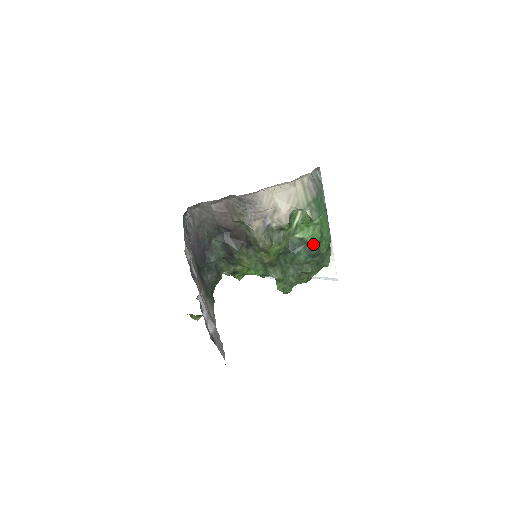
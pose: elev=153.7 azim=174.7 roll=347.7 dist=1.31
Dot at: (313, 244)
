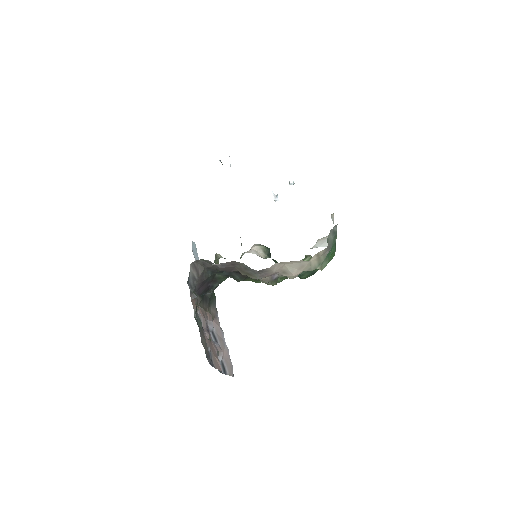
Dot at: occluded
